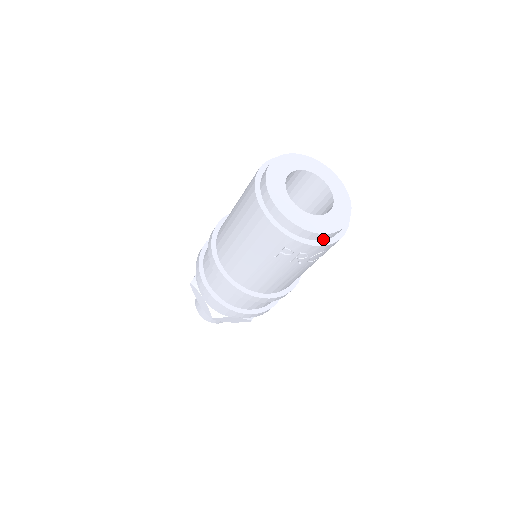
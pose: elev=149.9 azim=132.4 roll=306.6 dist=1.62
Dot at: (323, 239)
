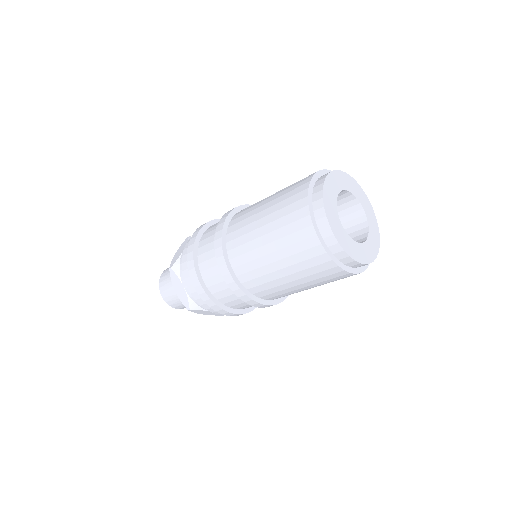
Dot at: occluded
